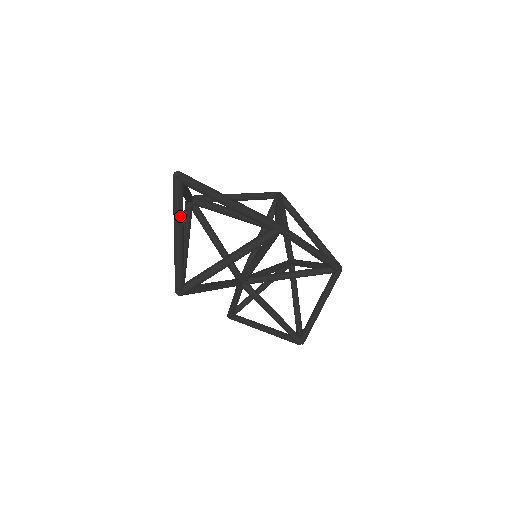
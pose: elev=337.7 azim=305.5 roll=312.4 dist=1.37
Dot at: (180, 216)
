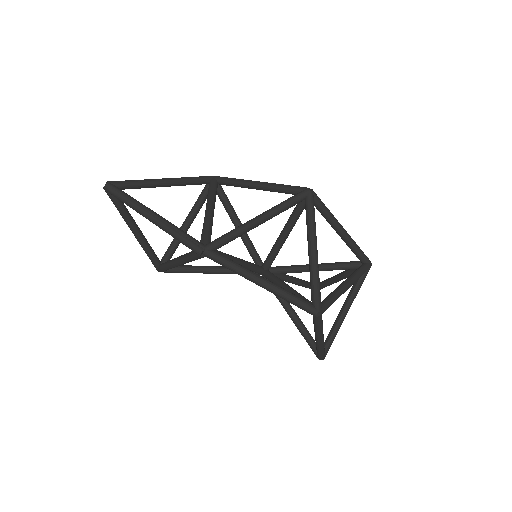
Dot at: (123, 217)
